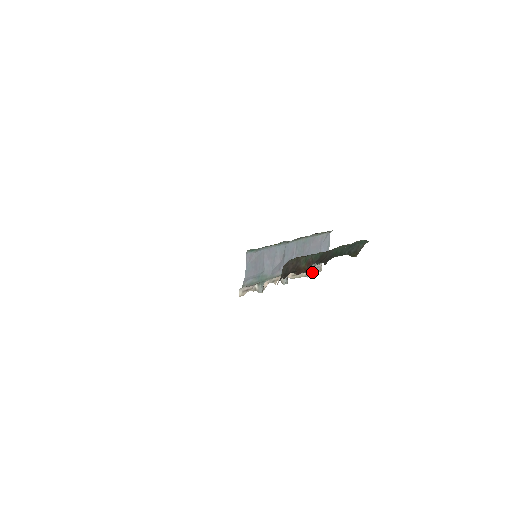
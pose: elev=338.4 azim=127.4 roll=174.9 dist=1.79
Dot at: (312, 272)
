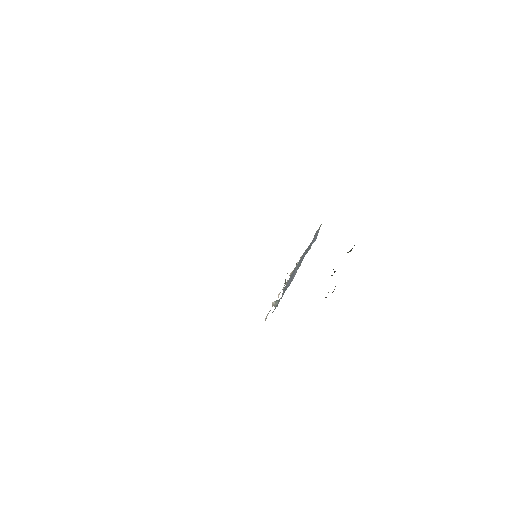
Dot at: occluded
